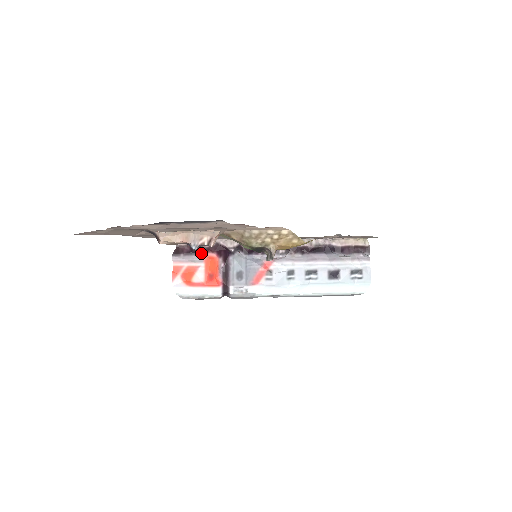
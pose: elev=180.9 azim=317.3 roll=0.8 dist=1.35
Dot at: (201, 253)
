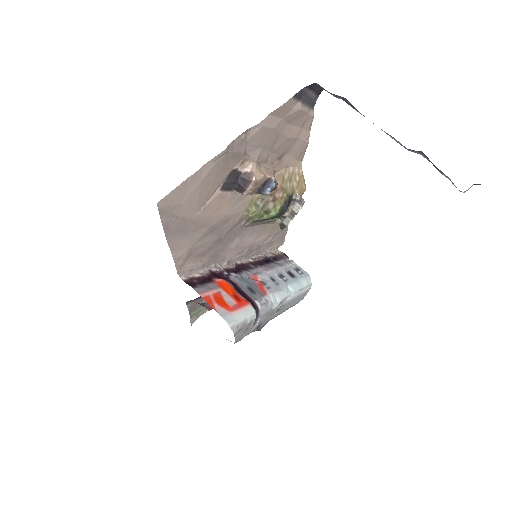
Dot at: (209, 281)
